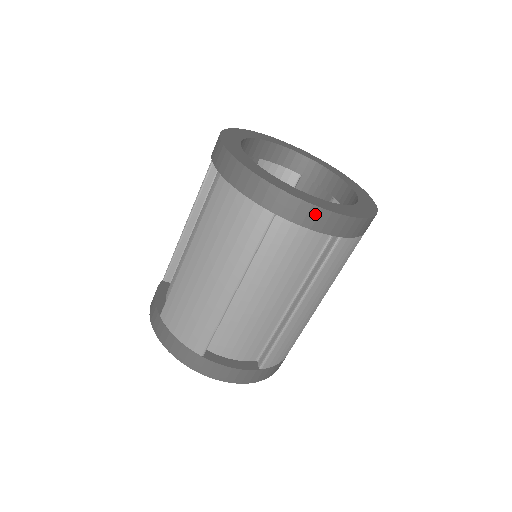
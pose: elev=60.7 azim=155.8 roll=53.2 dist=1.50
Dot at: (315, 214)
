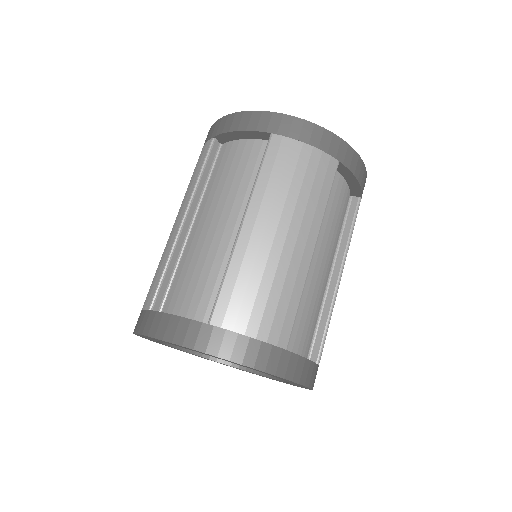
Dot at: (360, 165)
